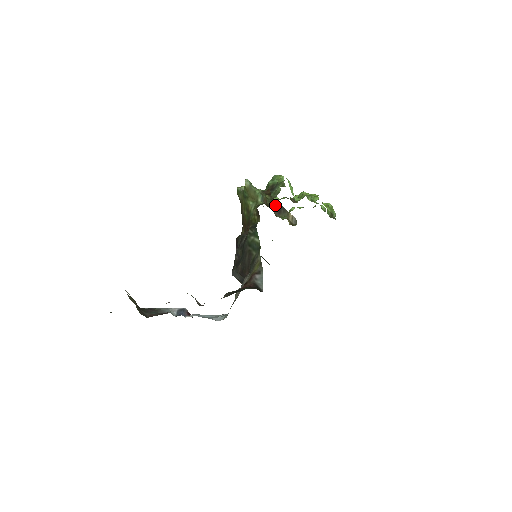
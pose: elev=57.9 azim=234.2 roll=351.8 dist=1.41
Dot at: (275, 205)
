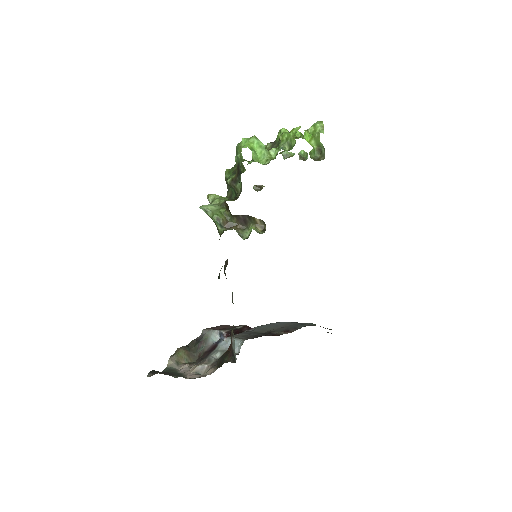
Dot at: (237, 219)
